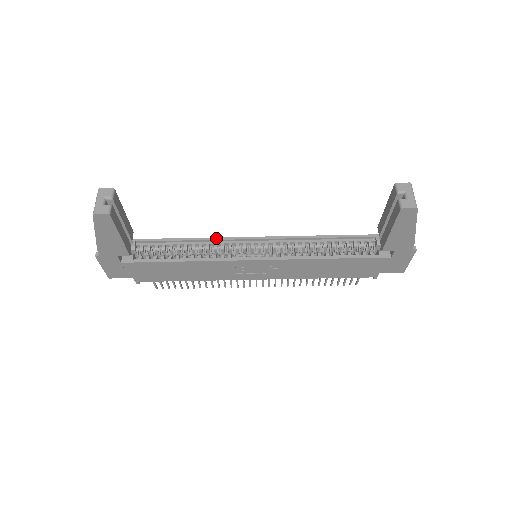
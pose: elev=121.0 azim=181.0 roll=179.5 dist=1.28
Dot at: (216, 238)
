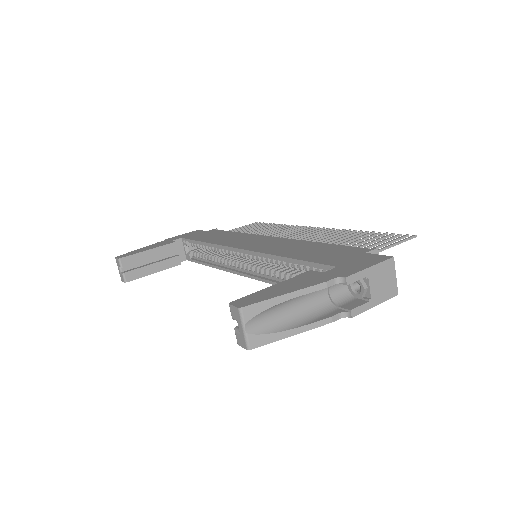
Dot at: (218, 246)
